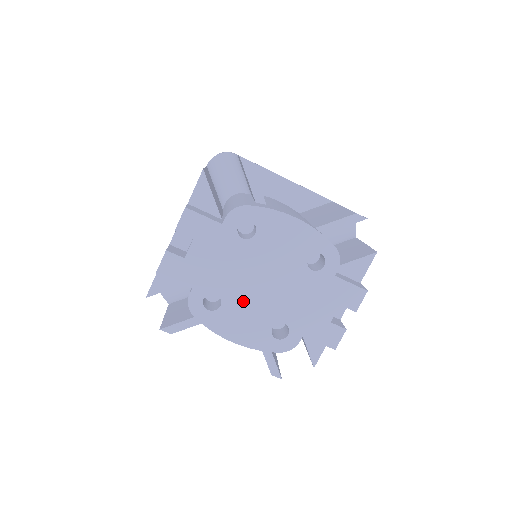
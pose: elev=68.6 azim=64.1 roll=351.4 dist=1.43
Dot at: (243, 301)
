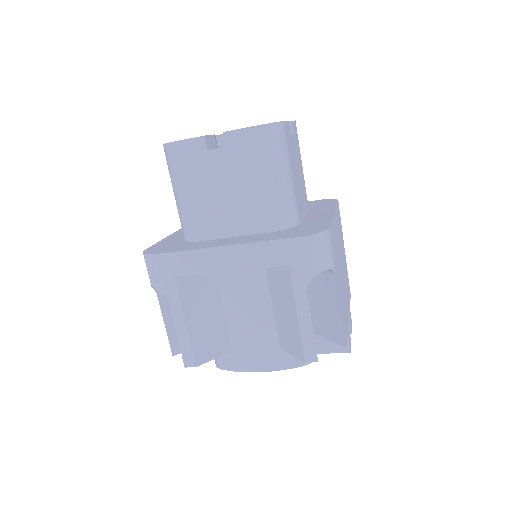
Dot at: occluded
